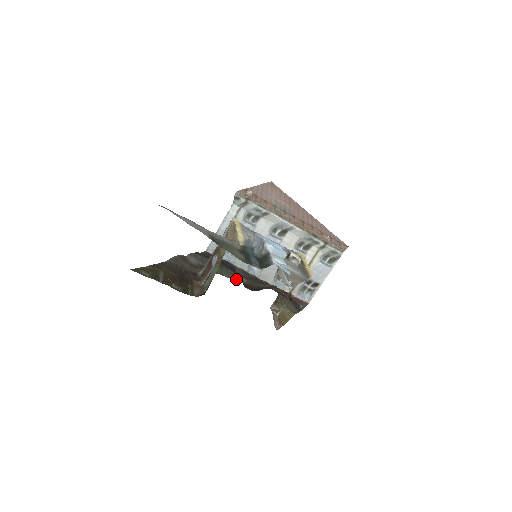
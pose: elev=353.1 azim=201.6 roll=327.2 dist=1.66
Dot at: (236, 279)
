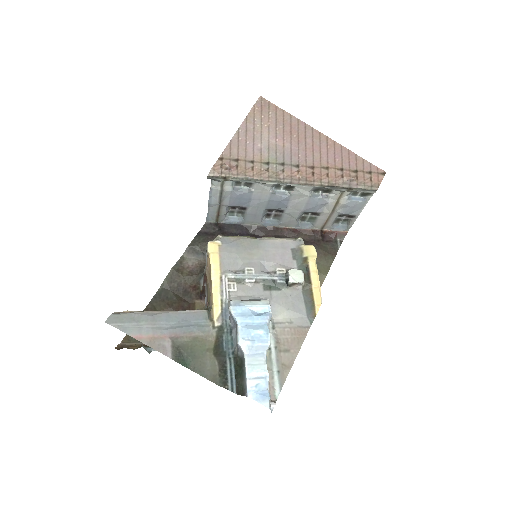
Dot at: occluded
